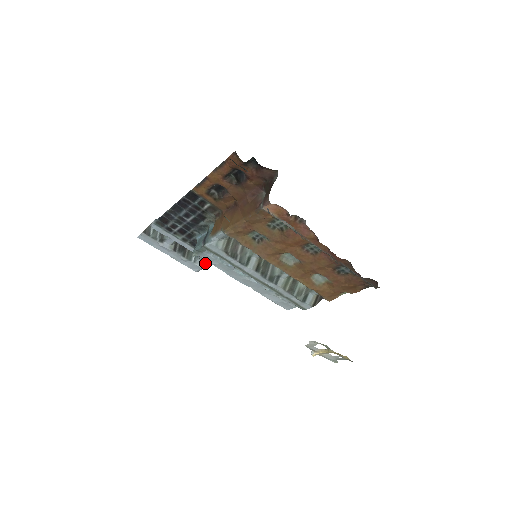
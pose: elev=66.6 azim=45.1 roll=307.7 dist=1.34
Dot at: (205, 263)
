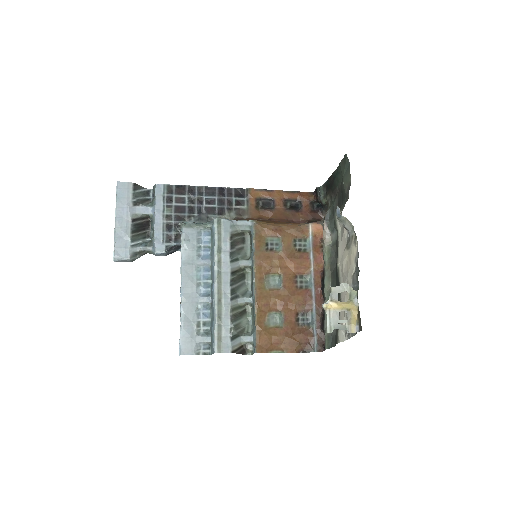
Dot at: (134, 259)
